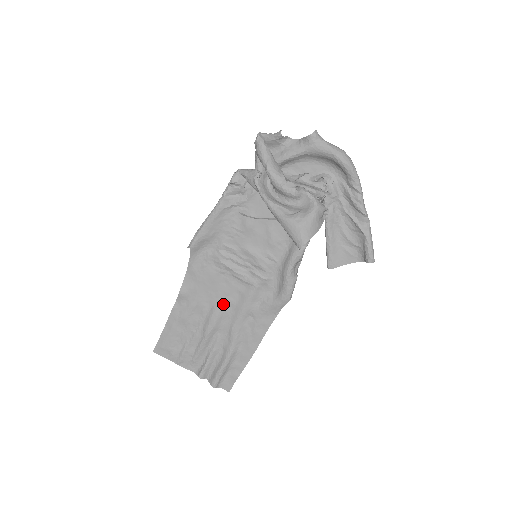
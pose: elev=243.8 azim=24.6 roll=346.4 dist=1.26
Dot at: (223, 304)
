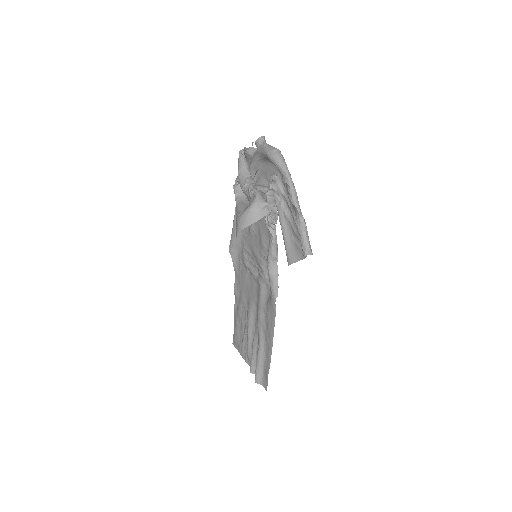
Dot at: (252, 302)
